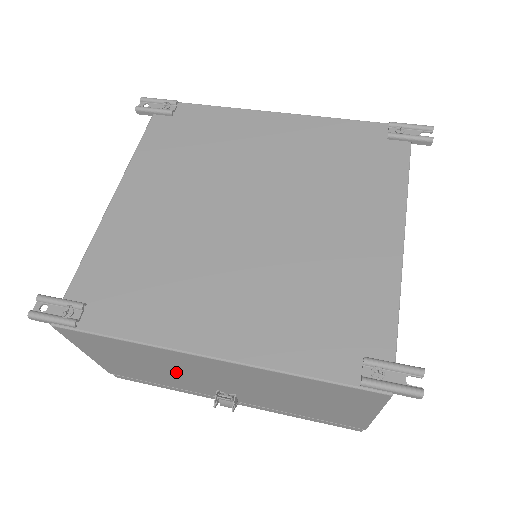
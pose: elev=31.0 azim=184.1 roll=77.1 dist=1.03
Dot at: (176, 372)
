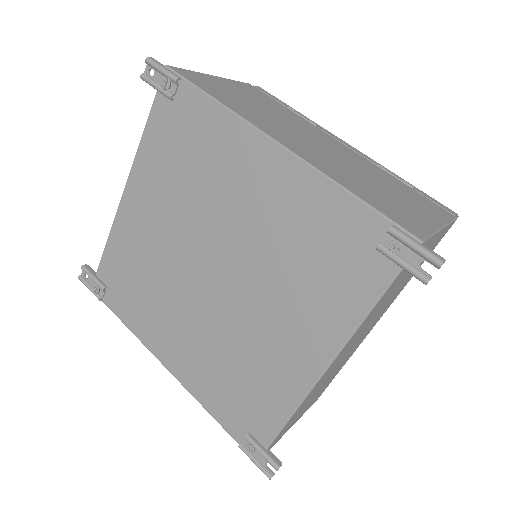
Dot at: occluded
